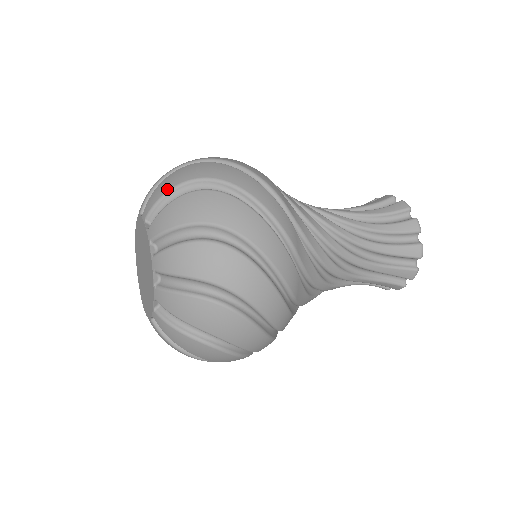
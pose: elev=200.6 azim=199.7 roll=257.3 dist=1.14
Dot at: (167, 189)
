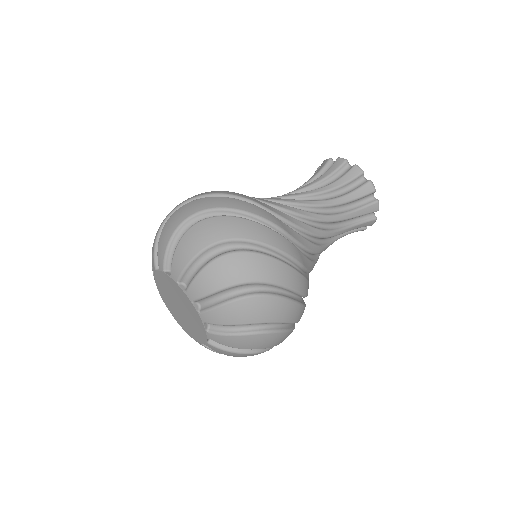
Dot at: (168, 239)
